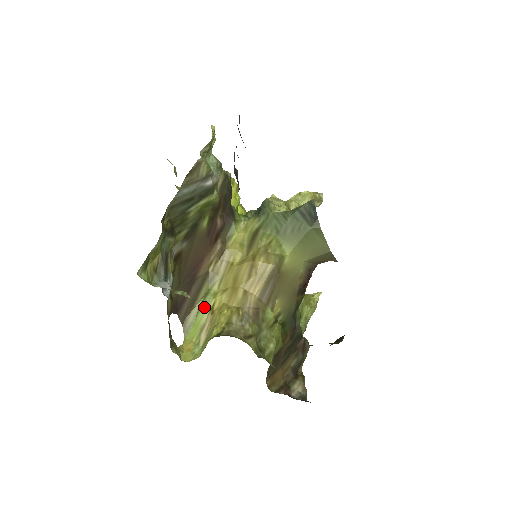
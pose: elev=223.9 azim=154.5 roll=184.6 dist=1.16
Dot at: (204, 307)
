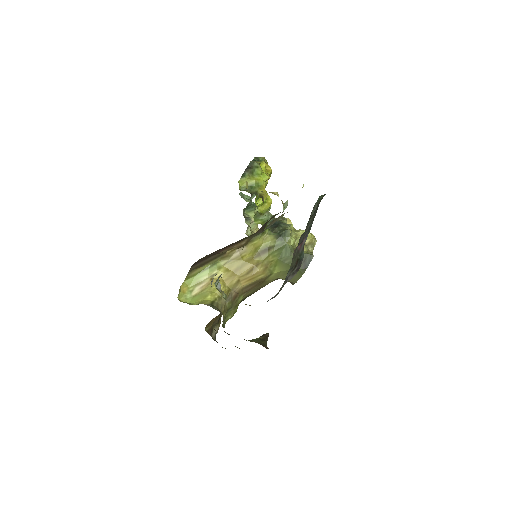
Dot at: (208, 271)
